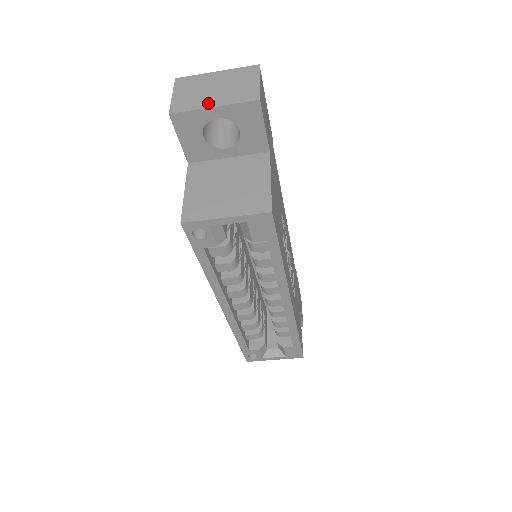
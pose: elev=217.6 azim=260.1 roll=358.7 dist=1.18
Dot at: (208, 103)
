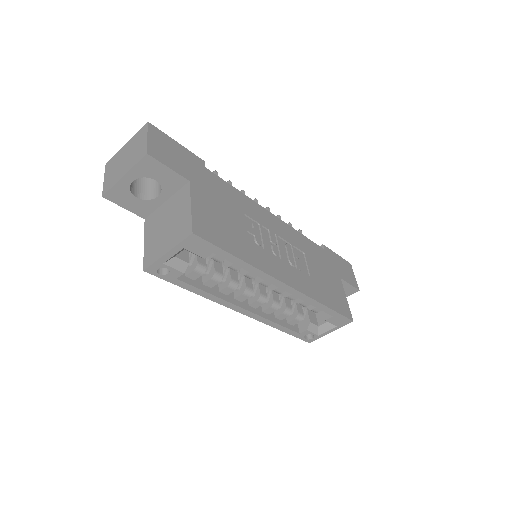
Dot at: (121, 175)
